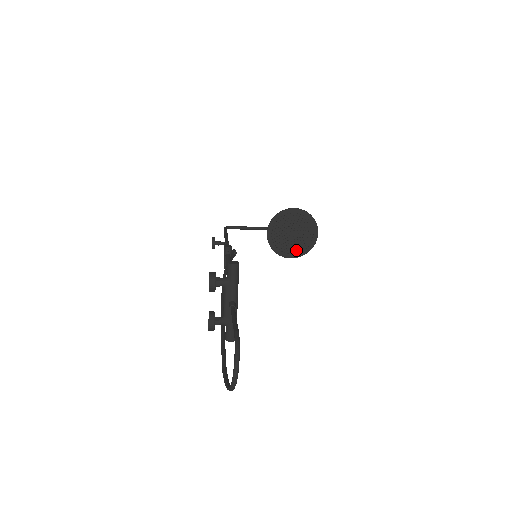
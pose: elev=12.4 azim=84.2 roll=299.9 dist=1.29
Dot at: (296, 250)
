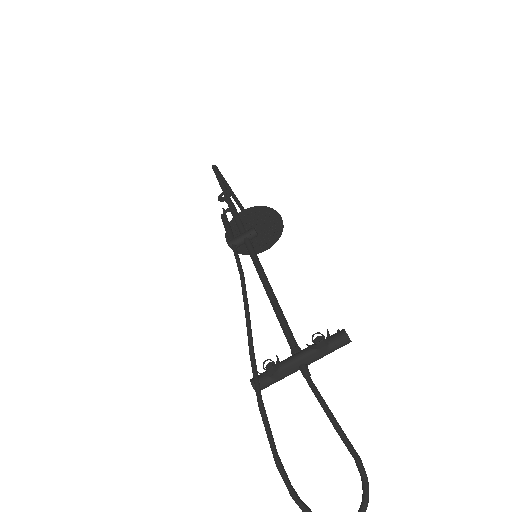
Dot at: occluded
